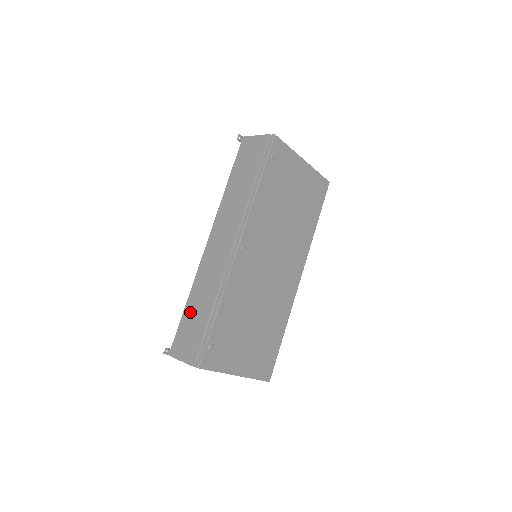
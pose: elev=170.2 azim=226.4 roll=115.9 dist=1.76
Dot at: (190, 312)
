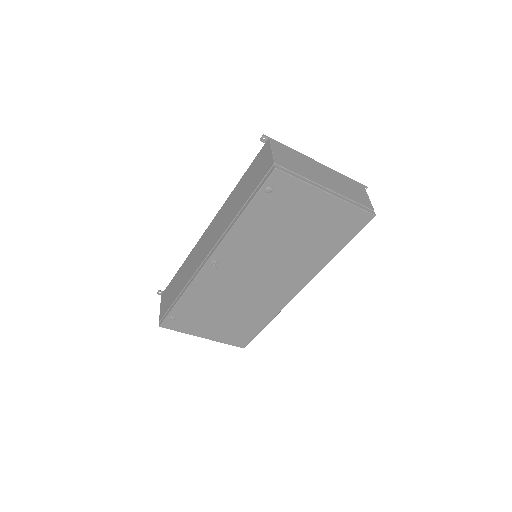
Dot at: (177, 278)
